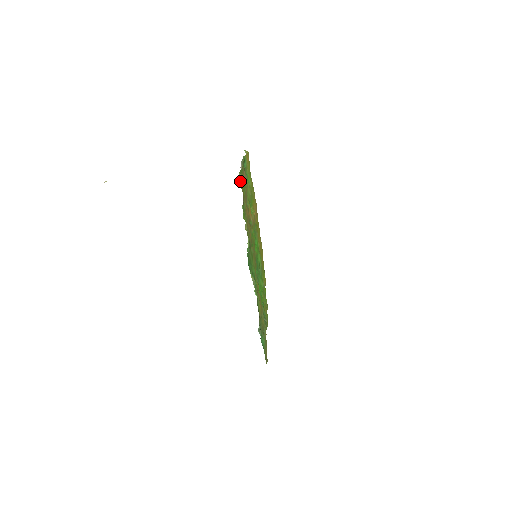
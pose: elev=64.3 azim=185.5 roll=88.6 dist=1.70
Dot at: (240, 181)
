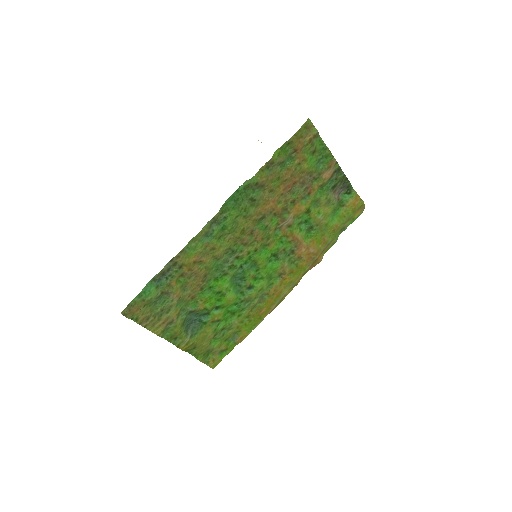
Dot at: (309, 124)
